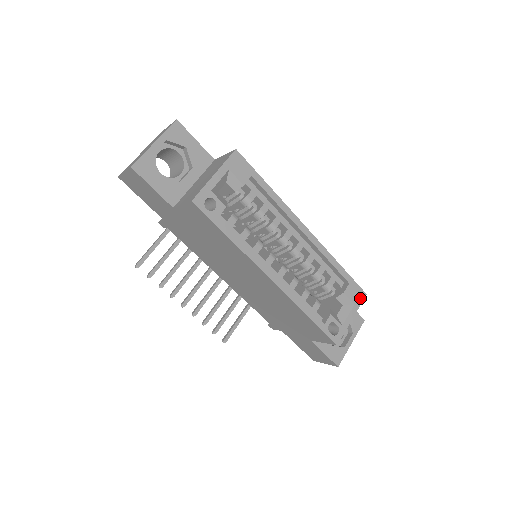
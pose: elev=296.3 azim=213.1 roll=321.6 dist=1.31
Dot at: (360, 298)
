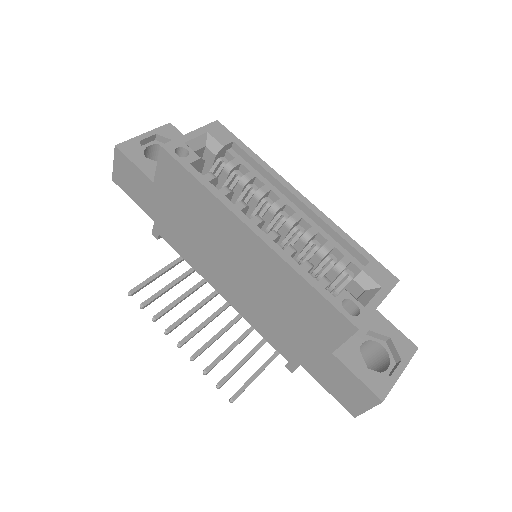
Dot at: (390, 282)
